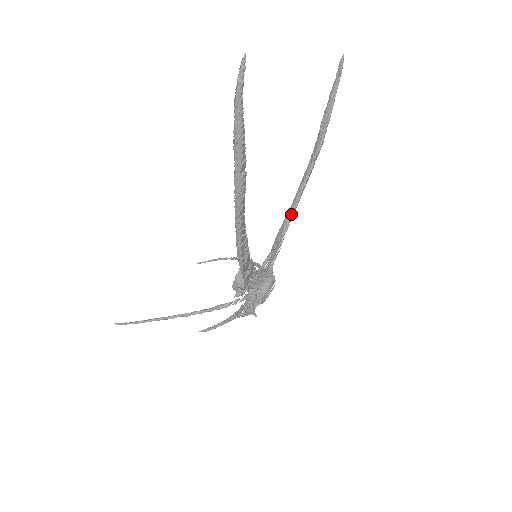
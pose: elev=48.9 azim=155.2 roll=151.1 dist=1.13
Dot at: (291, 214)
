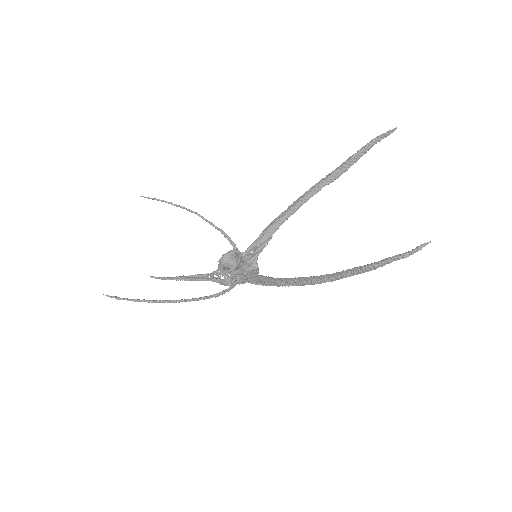
Dot at: (286, 219)
